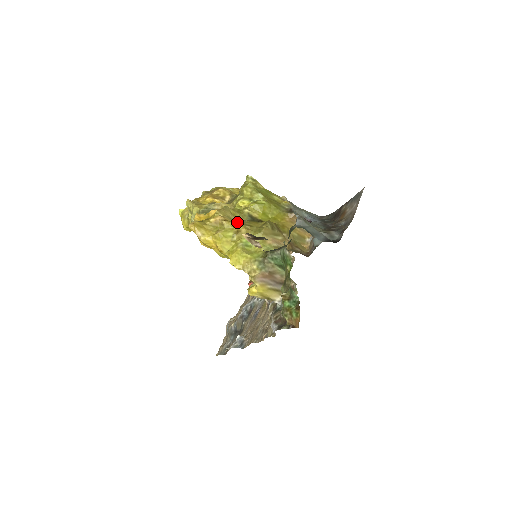
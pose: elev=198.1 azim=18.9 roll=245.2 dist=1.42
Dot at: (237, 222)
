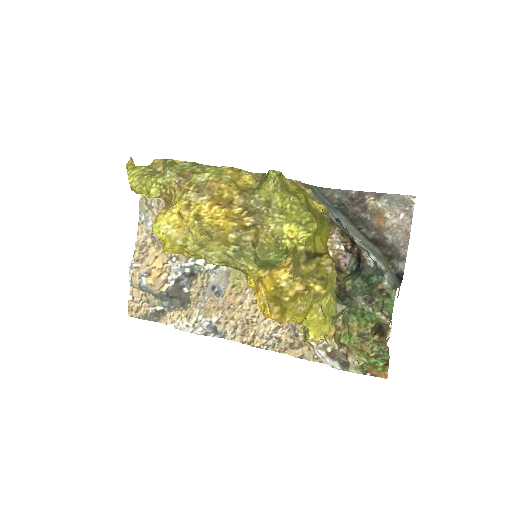
Dot at: (310, 279)
